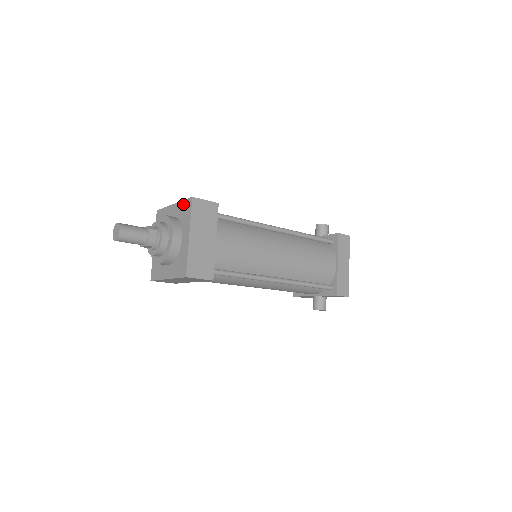
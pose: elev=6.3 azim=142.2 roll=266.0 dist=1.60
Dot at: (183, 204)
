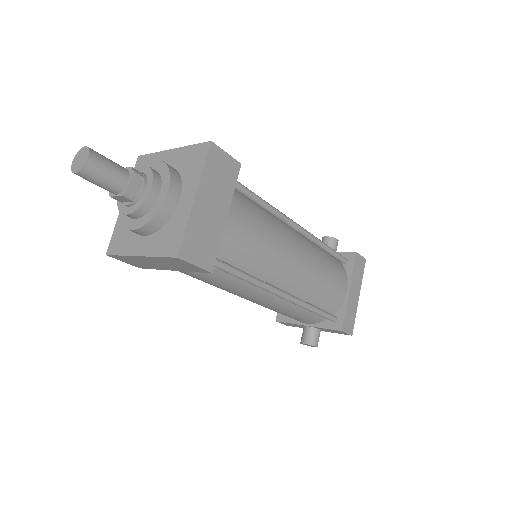
Dot at: (191, 150)
